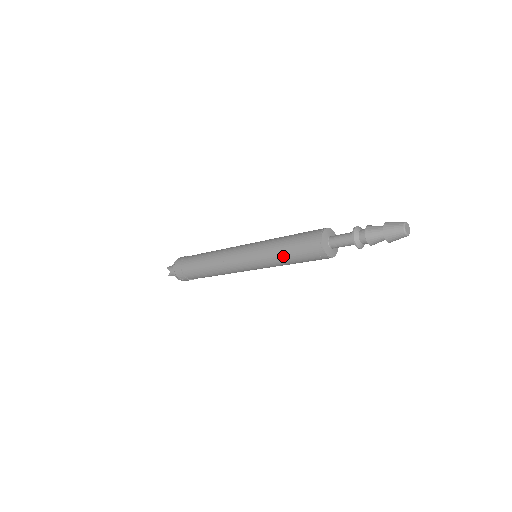
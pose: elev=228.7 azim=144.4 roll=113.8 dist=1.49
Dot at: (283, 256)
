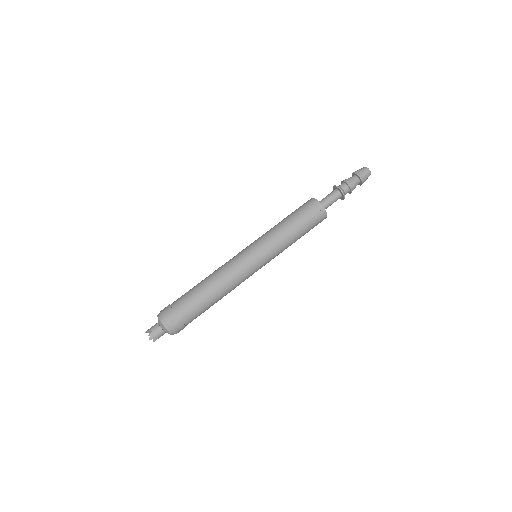
Dot at: (288, 228)
